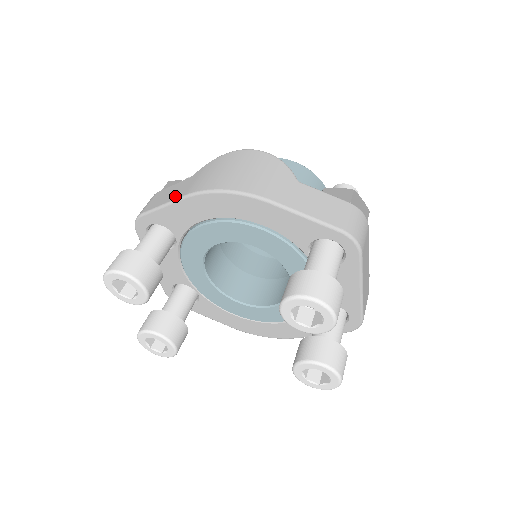
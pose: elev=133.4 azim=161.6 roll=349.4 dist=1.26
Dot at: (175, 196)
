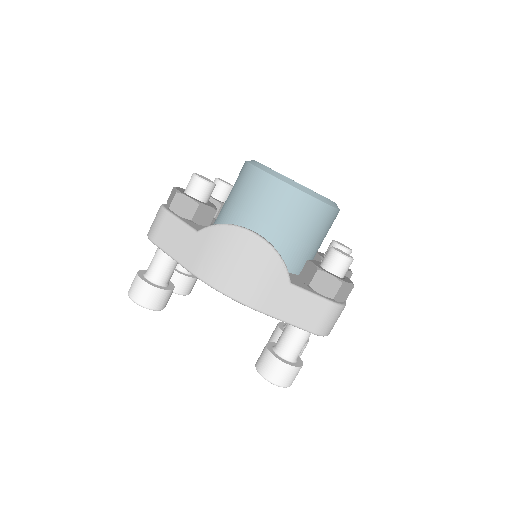
Dot at: (181, 258)
